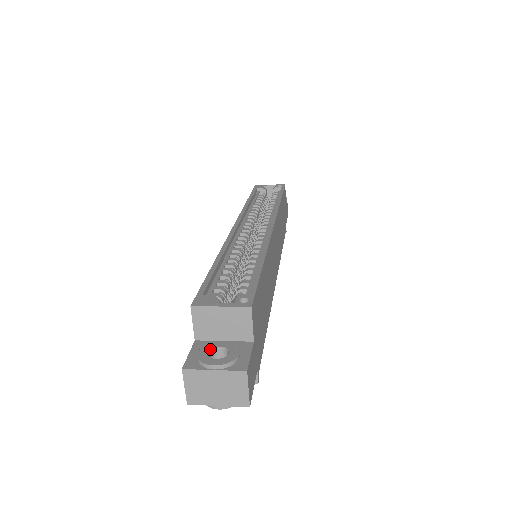
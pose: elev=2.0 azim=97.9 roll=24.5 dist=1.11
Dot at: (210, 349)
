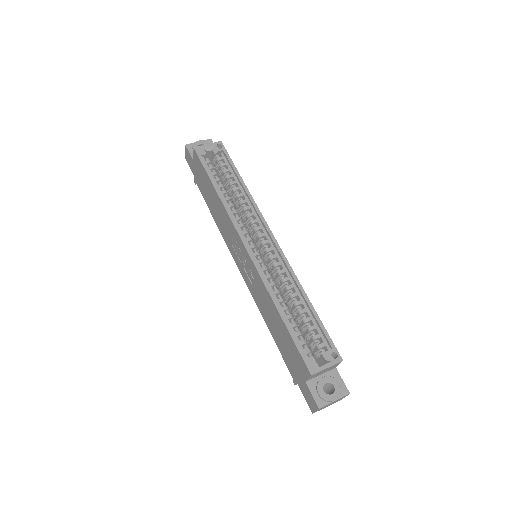
Dot at: occluded
